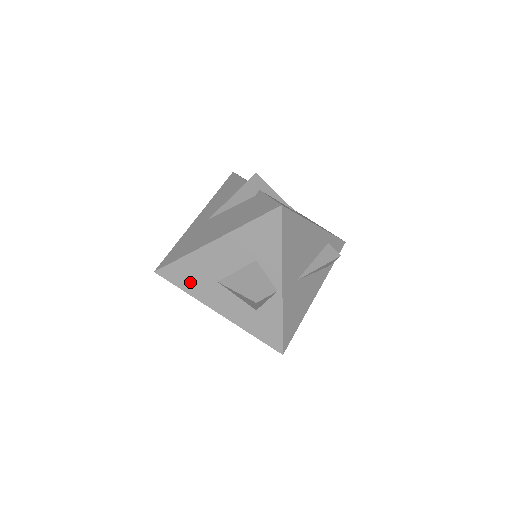
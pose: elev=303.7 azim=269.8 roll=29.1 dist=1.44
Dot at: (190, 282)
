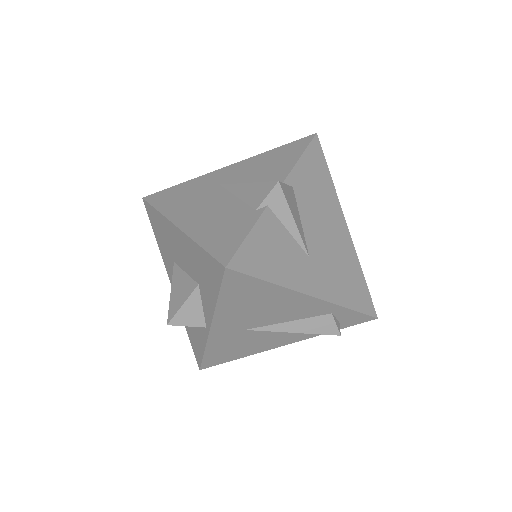
Dot at: (160, 237)
